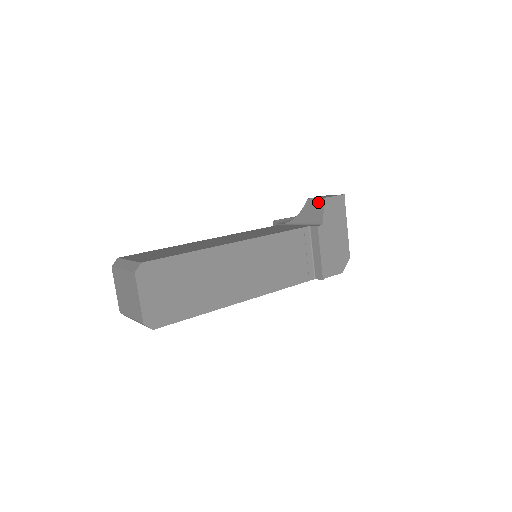
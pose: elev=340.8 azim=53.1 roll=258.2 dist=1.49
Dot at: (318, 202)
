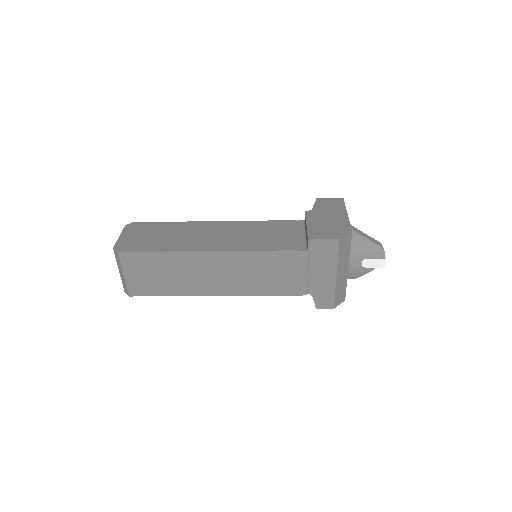
Dot at: occluded
